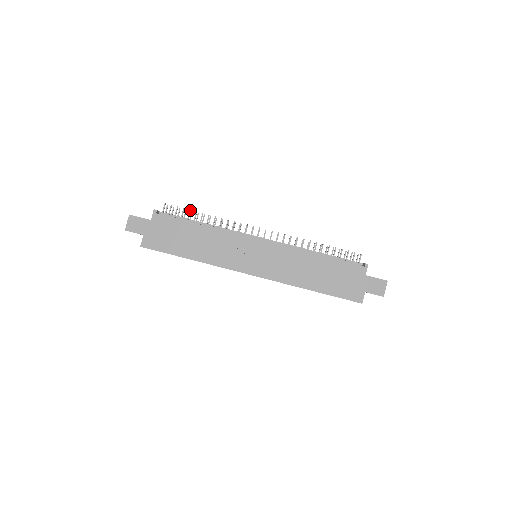
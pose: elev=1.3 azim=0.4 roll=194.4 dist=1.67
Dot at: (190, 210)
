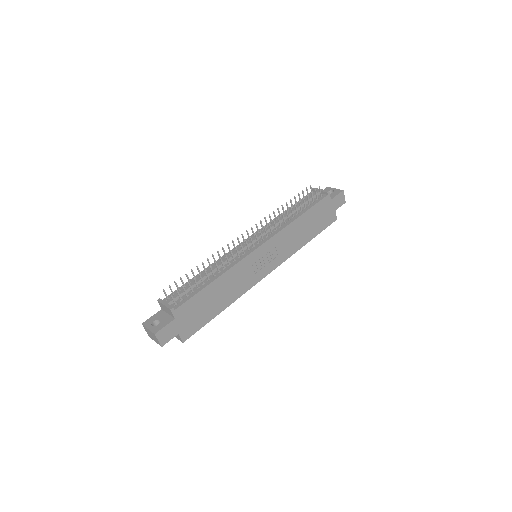
Dot at: (194, 278)
